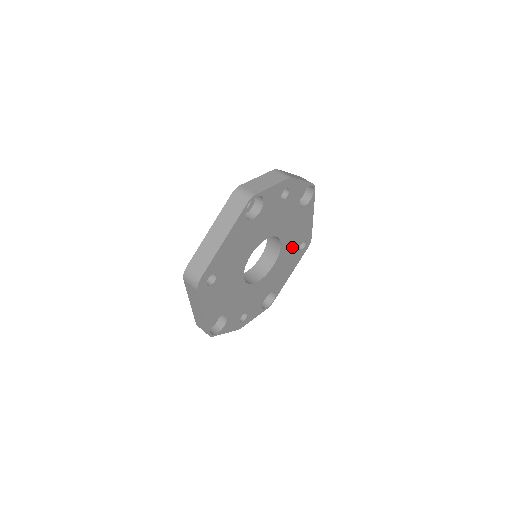
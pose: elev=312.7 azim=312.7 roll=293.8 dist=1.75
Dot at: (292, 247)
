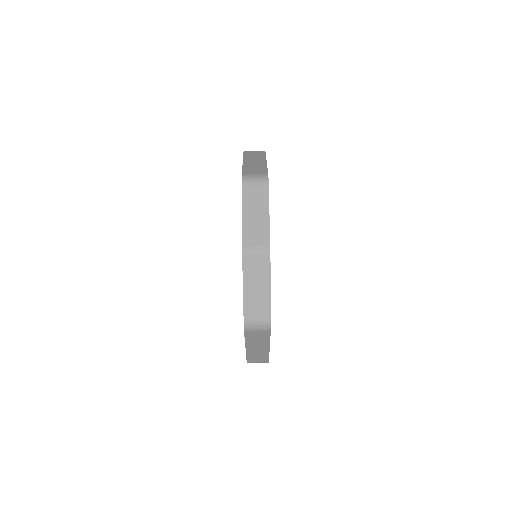
Dot at: occluded
